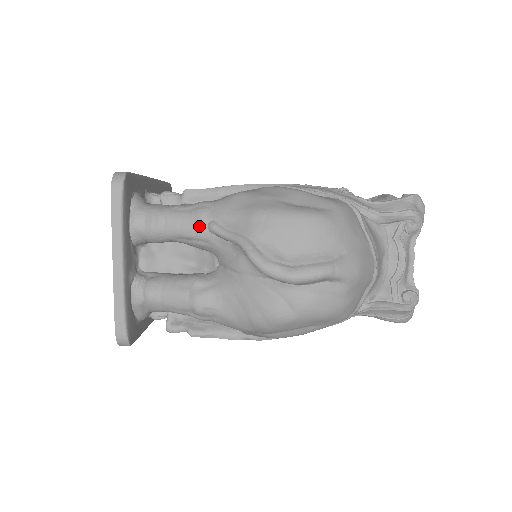
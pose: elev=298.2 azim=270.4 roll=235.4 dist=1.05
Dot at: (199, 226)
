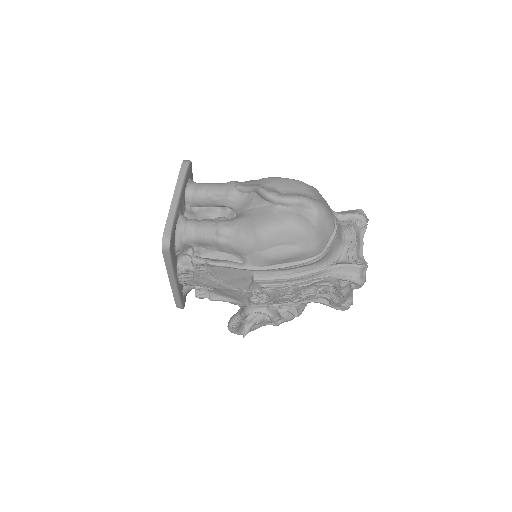
Dot at: (229, 187)
